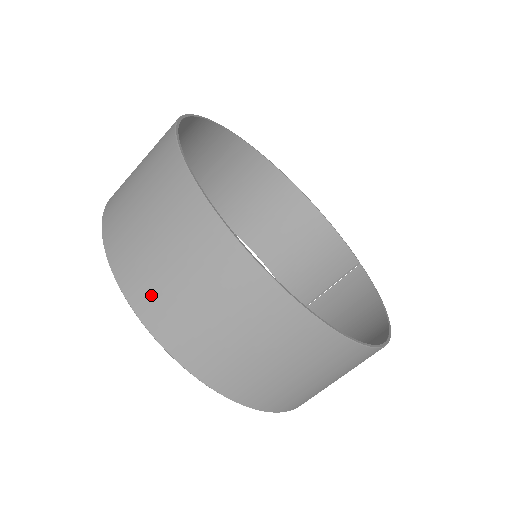
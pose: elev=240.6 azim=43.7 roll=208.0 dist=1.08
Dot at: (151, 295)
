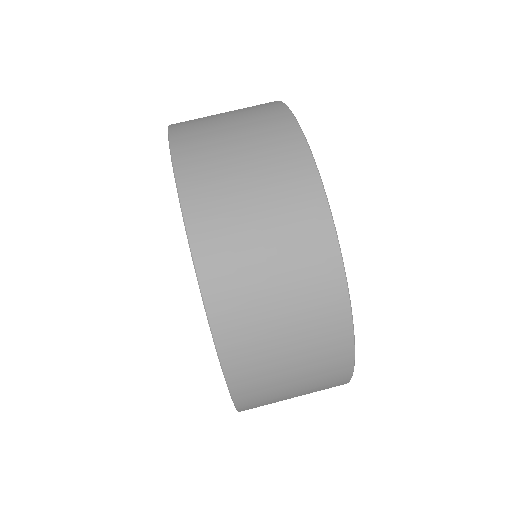
Dot at: (200, 156)
